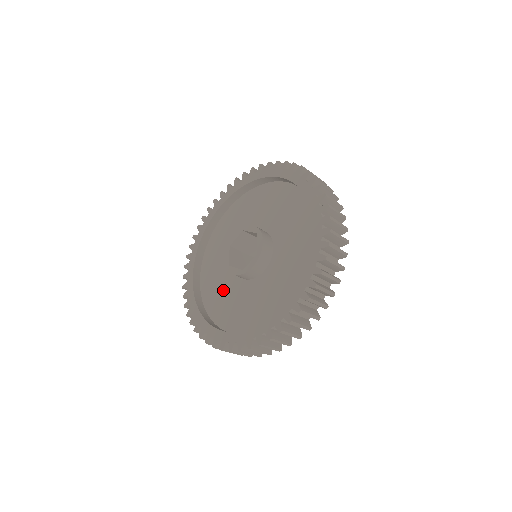
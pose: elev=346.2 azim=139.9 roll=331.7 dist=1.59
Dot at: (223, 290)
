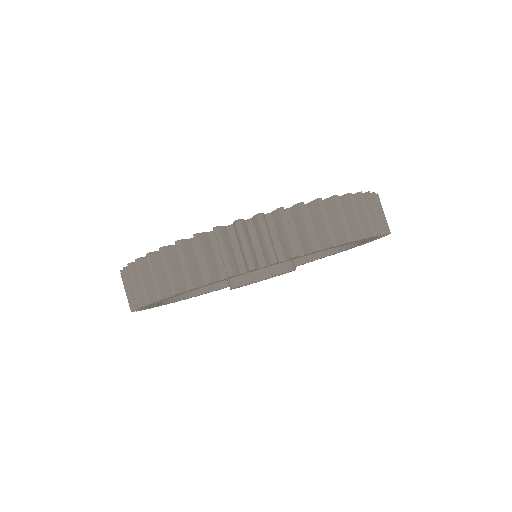
Dot at: occluded
